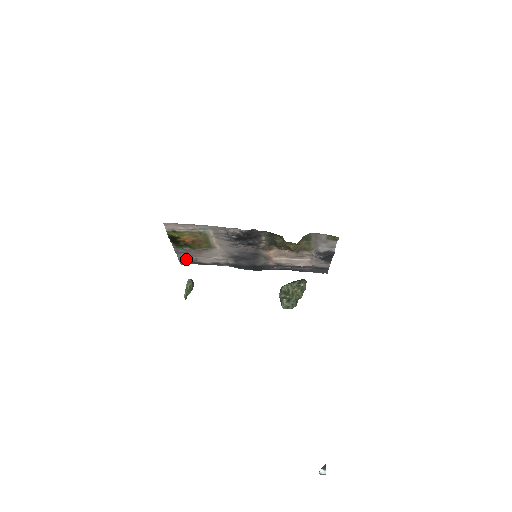
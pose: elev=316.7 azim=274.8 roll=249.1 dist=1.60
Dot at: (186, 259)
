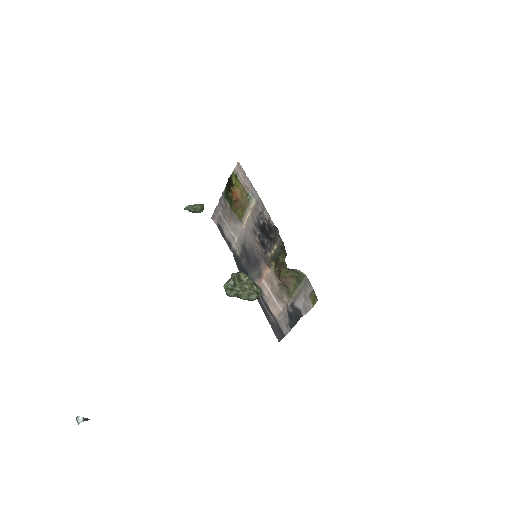
Dot at: (219, 216)
